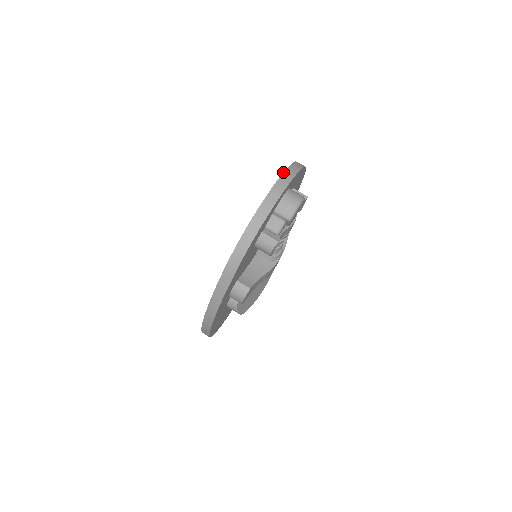
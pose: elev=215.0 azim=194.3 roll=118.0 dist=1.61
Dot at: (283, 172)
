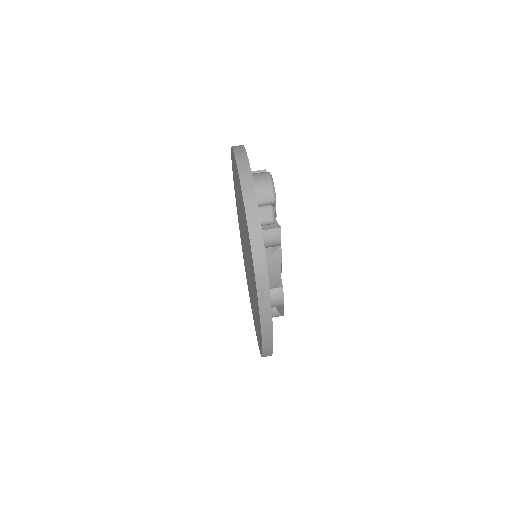
Dot at: (236, 164)
